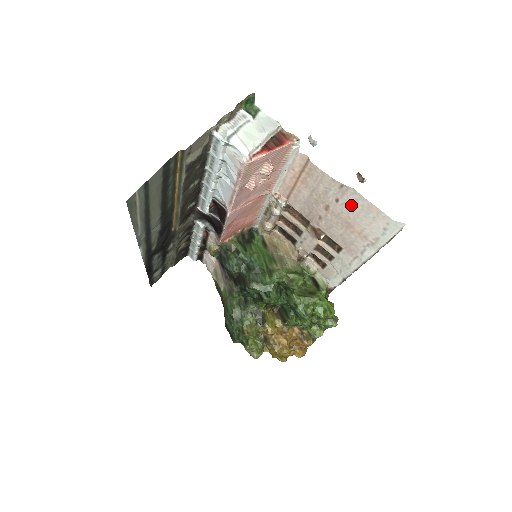
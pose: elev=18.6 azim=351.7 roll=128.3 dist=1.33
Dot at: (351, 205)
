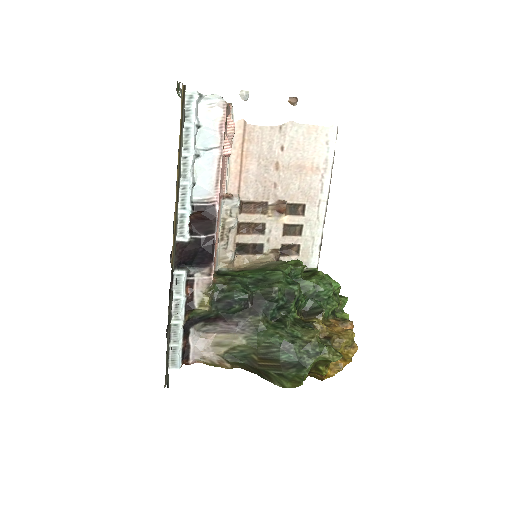
Dot at: (295, 142)
